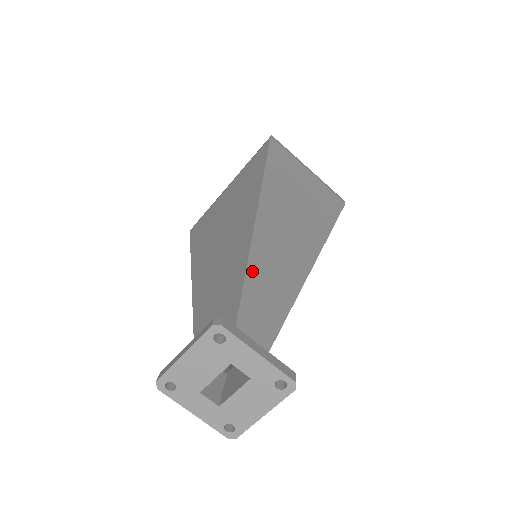
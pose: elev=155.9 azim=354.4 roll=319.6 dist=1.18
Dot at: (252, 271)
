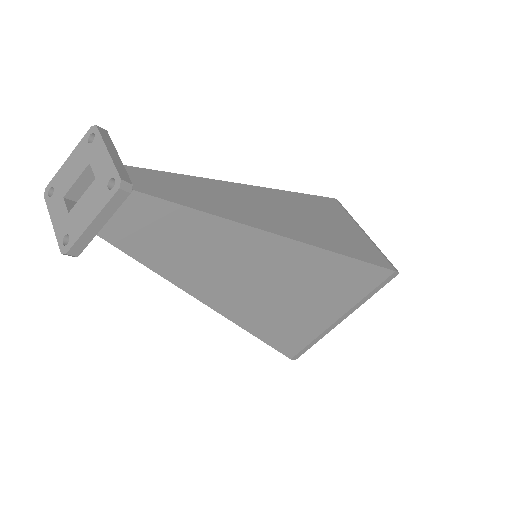
Dot at: (192, 180)
